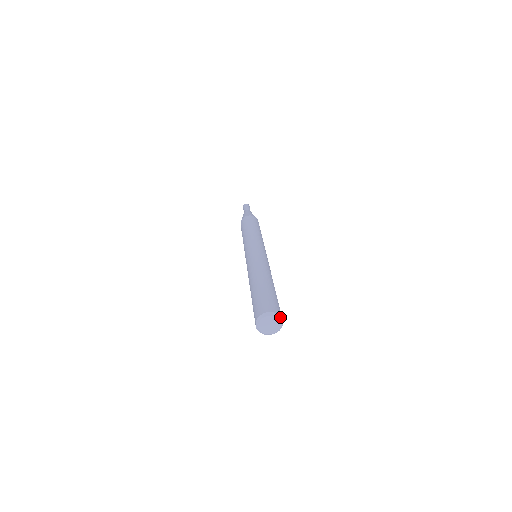
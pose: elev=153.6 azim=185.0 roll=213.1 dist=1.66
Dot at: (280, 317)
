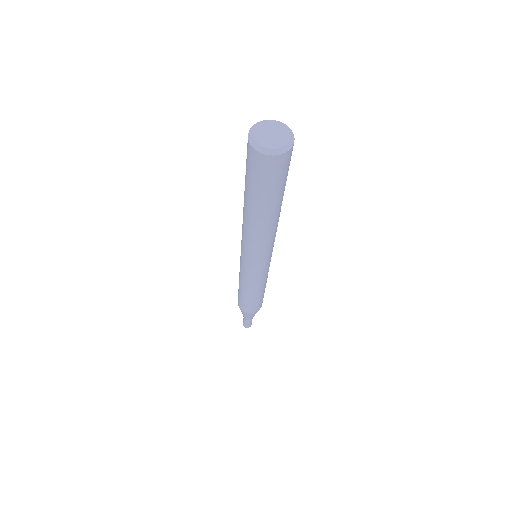
Dot at: (286, 126)
